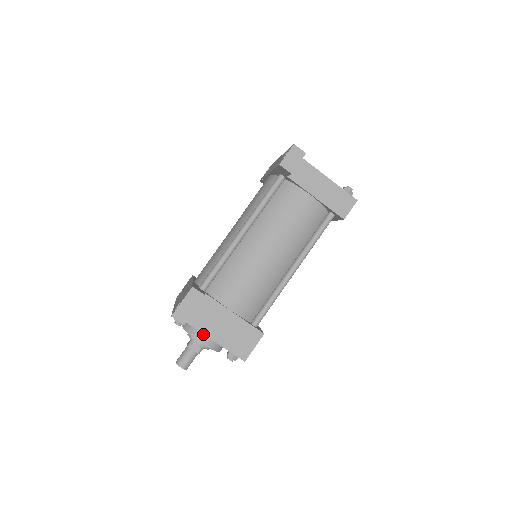
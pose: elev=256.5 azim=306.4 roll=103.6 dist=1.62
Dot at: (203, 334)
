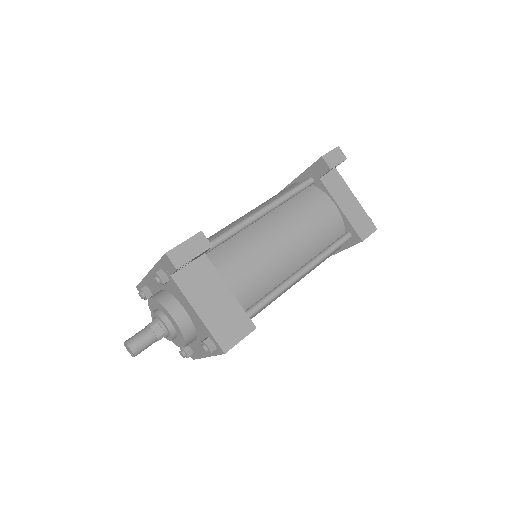
Dot at: (179, 309)
